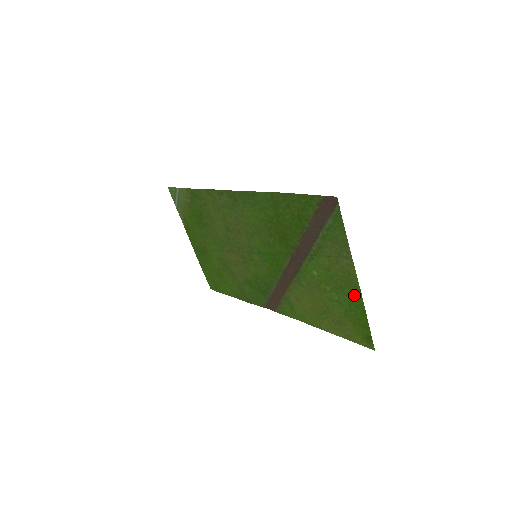
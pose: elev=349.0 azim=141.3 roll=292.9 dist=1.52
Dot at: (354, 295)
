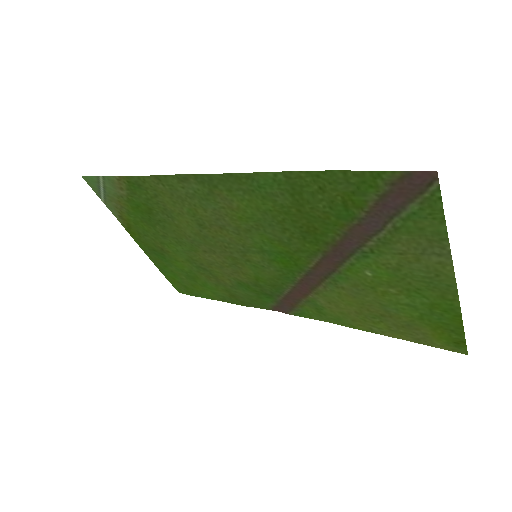
Dot at: (443, 298)
